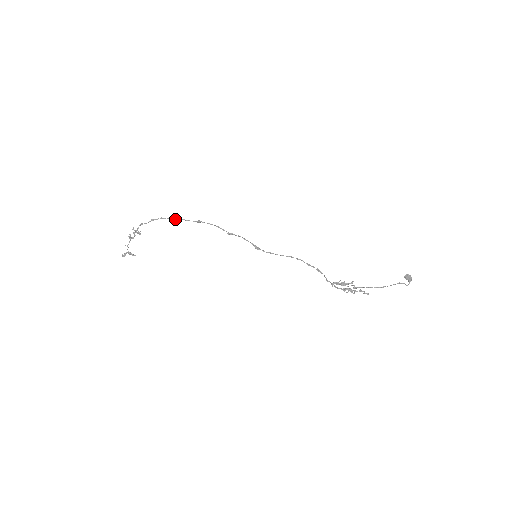
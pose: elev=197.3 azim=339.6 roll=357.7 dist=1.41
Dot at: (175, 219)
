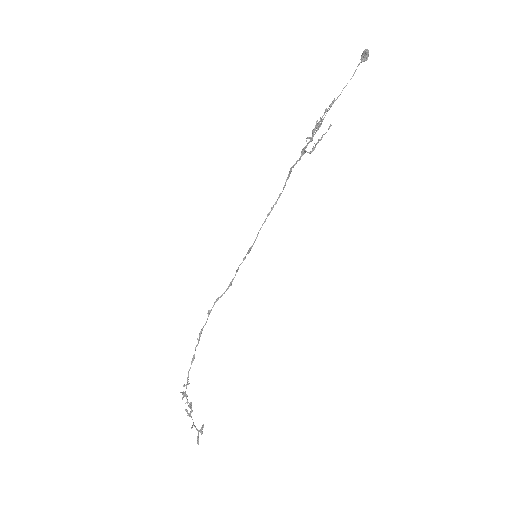
Dot at: (198, 343)
